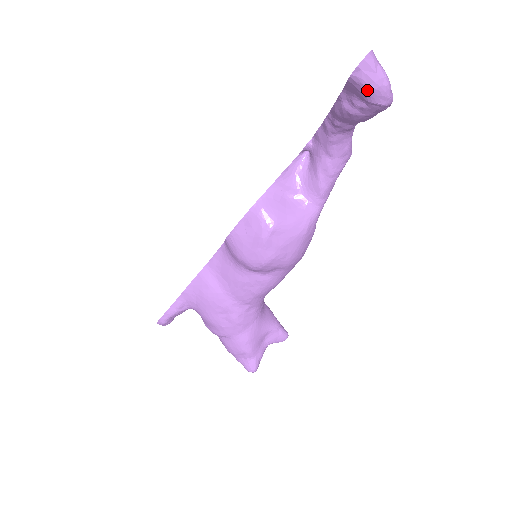
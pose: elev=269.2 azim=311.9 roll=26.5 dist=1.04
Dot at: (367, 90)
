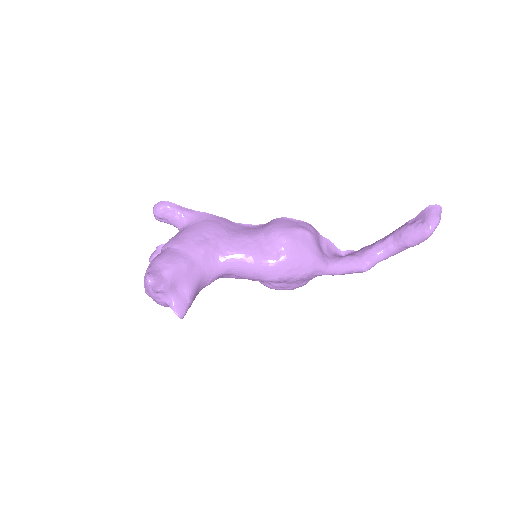
Dot at: (431, 214)
